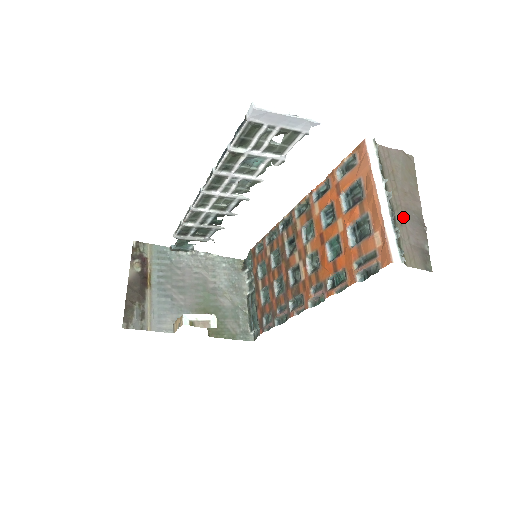
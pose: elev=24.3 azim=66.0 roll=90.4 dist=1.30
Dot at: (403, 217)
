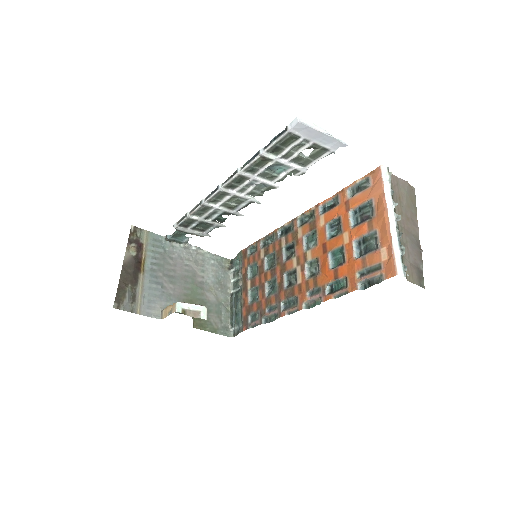
Dot at: (405, 238)
